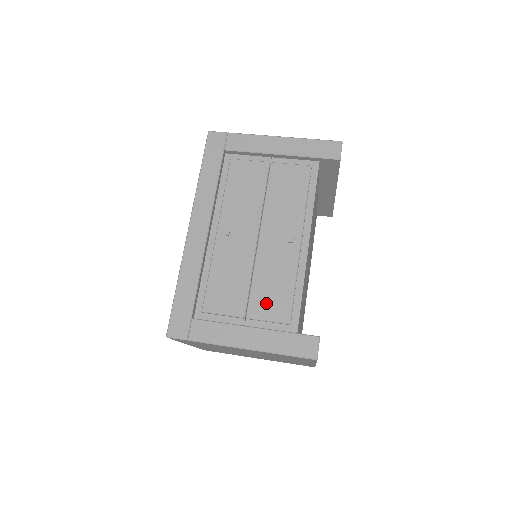
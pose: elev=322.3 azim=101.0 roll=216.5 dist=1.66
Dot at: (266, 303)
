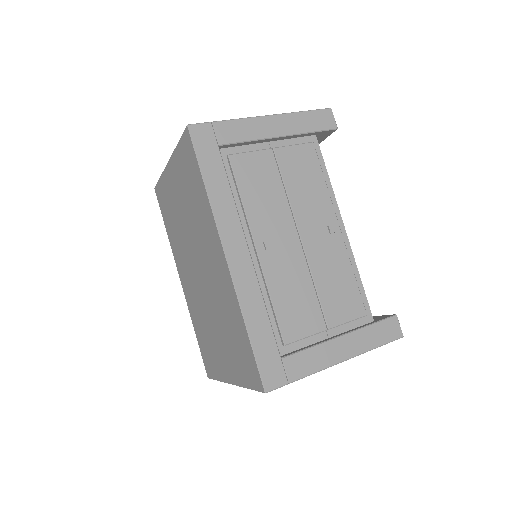
Dot at: (339, 305)
